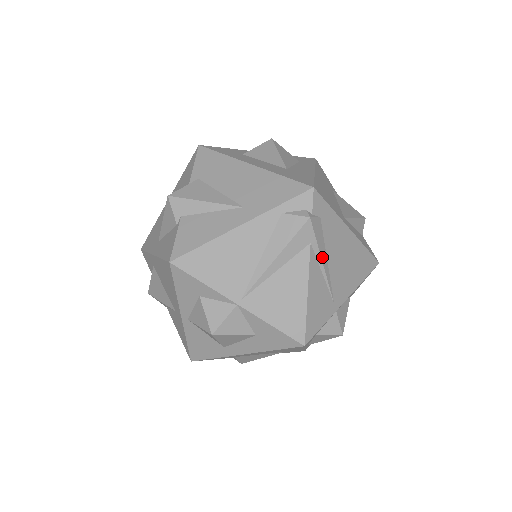
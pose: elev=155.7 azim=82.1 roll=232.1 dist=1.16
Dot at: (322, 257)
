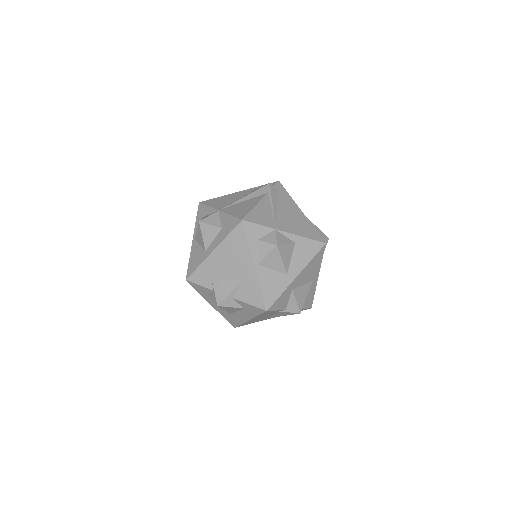
Dot at: (273, 201)
